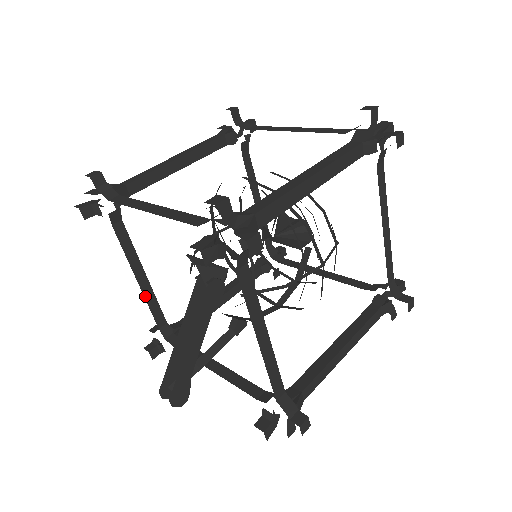
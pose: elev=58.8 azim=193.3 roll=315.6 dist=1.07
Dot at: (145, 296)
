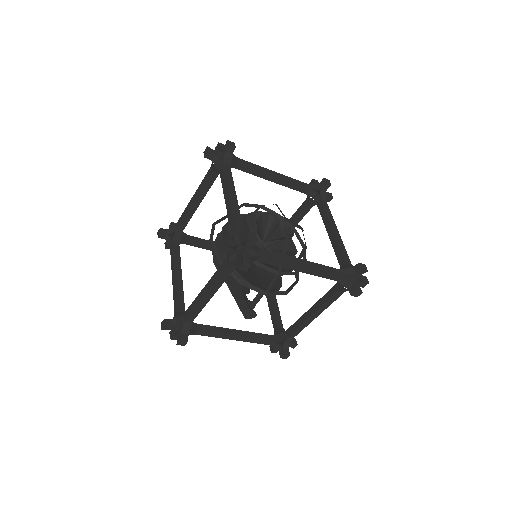
Dot at: occluded
